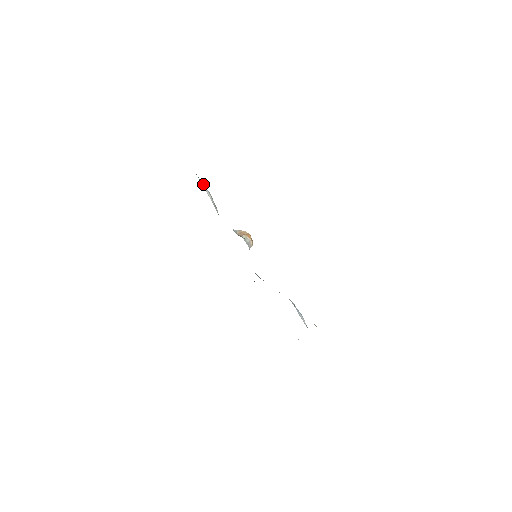
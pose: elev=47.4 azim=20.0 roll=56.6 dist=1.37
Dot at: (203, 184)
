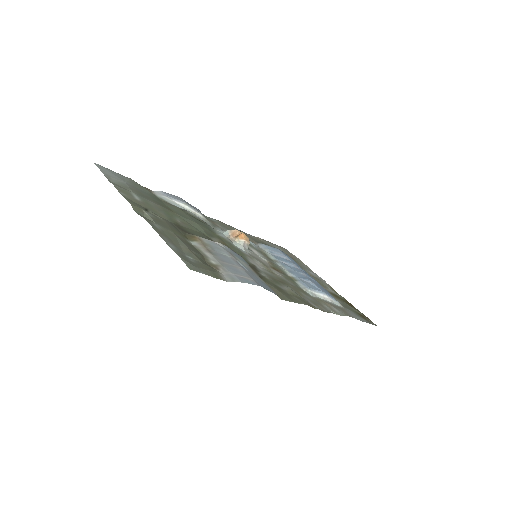
Dot at: (174, 199)
